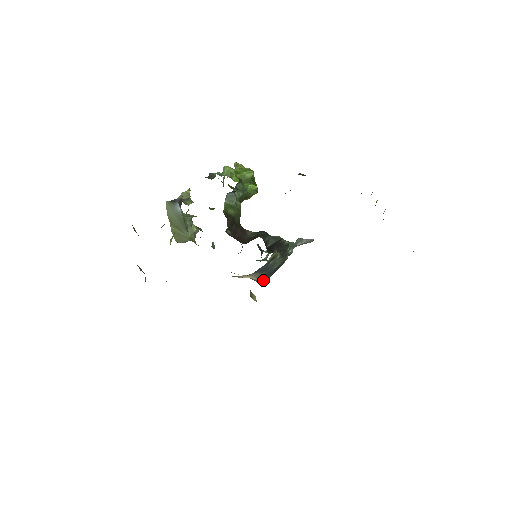
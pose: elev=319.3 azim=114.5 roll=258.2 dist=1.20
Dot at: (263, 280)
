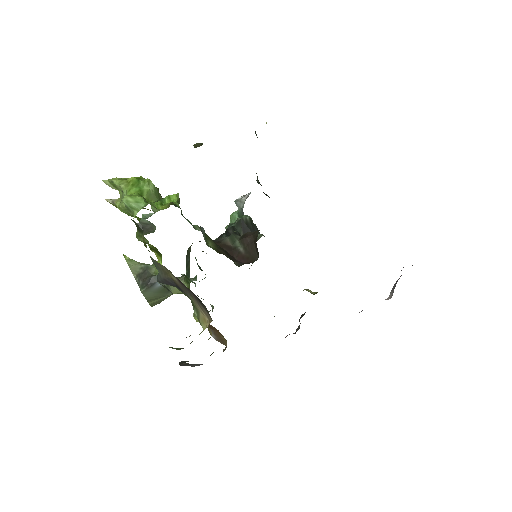
Dot at: occluded
